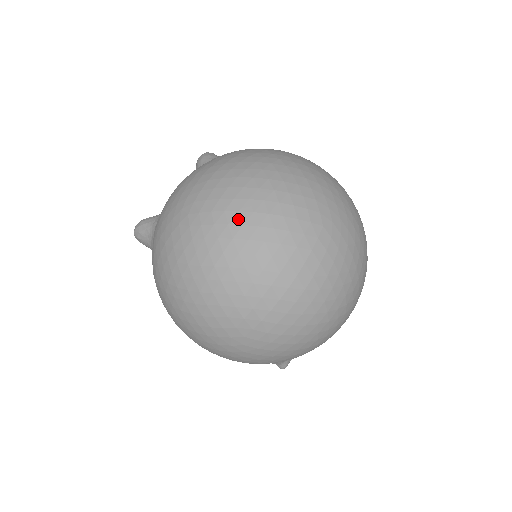
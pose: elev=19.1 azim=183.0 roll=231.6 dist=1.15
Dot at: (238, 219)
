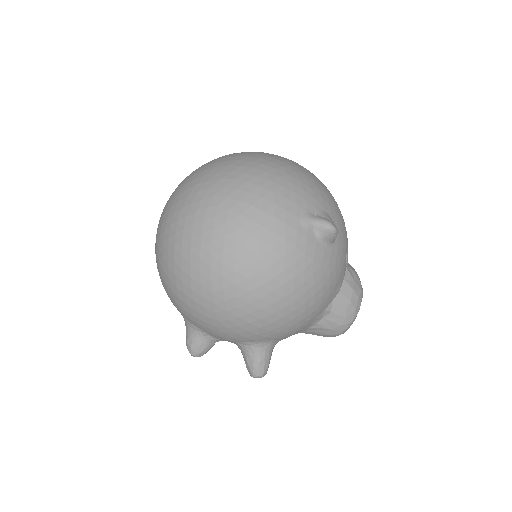
Dot at: occluded
